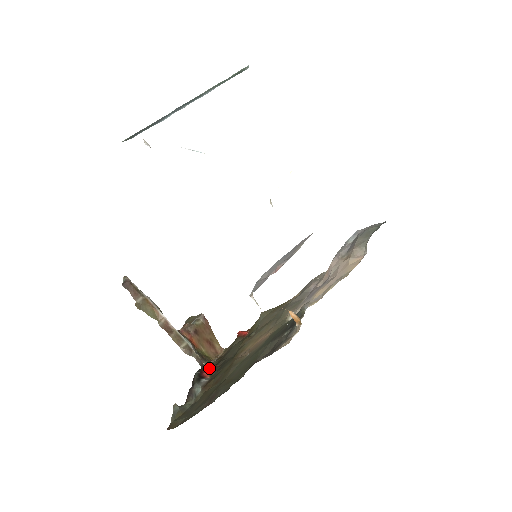
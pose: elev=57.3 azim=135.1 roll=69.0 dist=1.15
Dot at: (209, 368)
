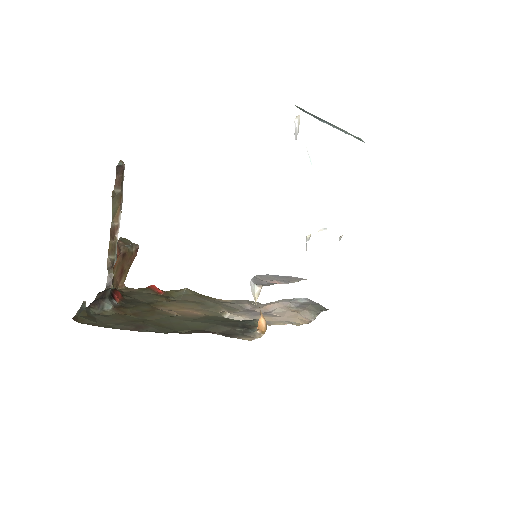
Dot at: (119, 294)
